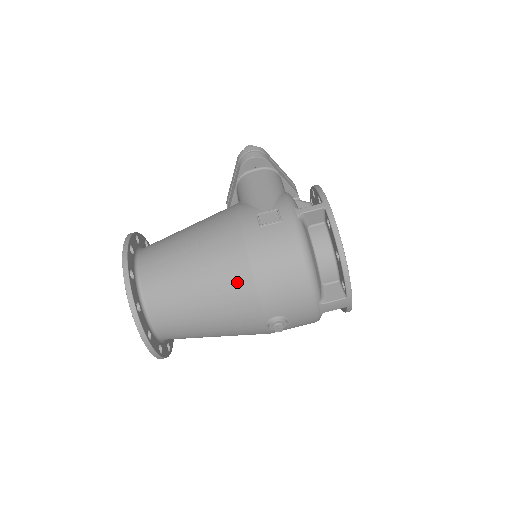
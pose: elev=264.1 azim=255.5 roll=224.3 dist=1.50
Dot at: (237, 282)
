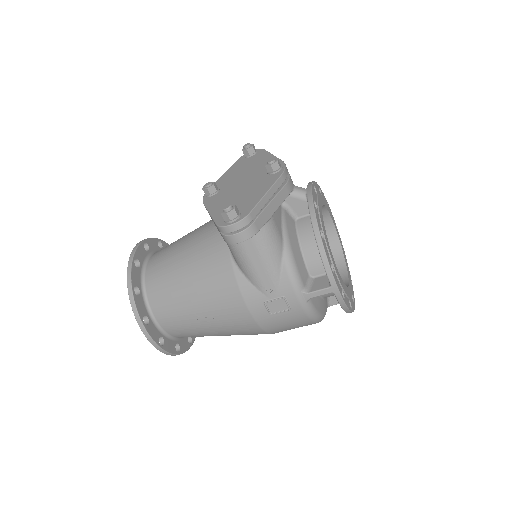
Dot at: occluded
